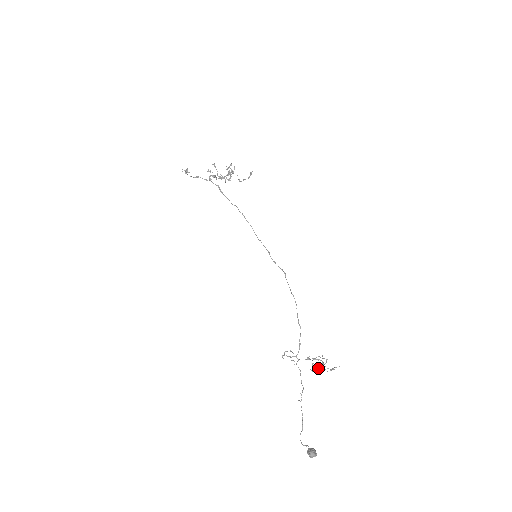
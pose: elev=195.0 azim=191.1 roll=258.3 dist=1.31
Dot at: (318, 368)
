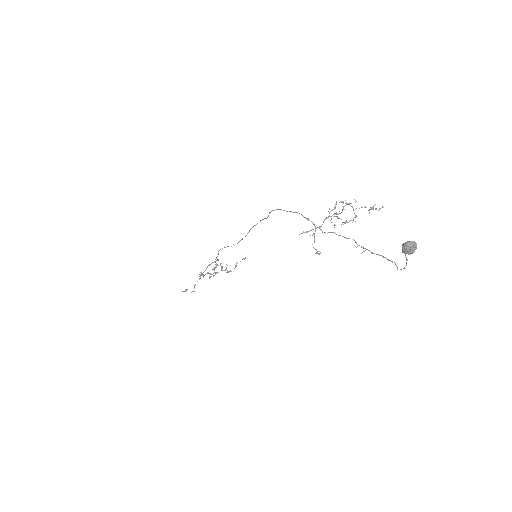
Dot at: (353, 219)
